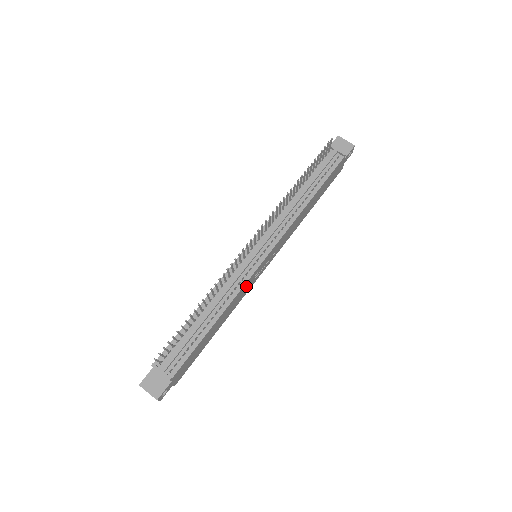
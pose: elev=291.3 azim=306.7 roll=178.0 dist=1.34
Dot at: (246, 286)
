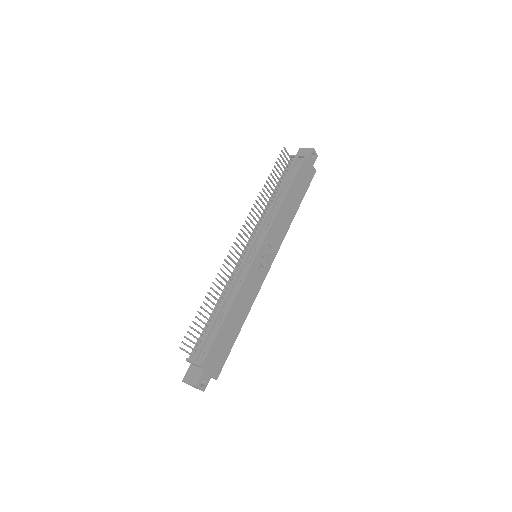
Dot at: (251, 279)
